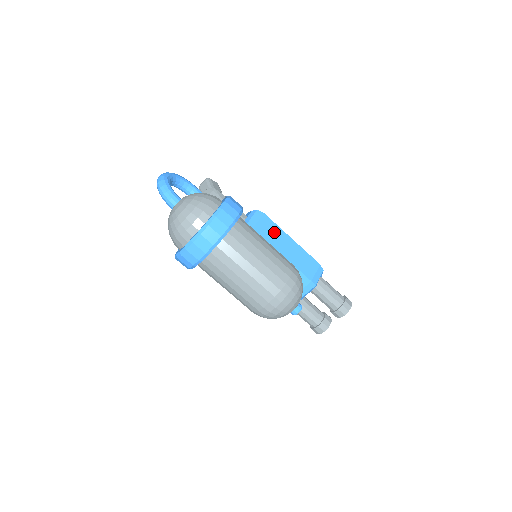
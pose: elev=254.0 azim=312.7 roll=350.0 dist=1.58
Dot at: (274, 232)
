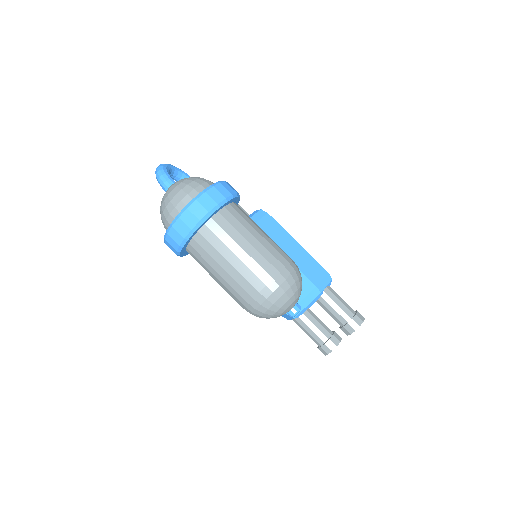
Dot at: (277, 232)
